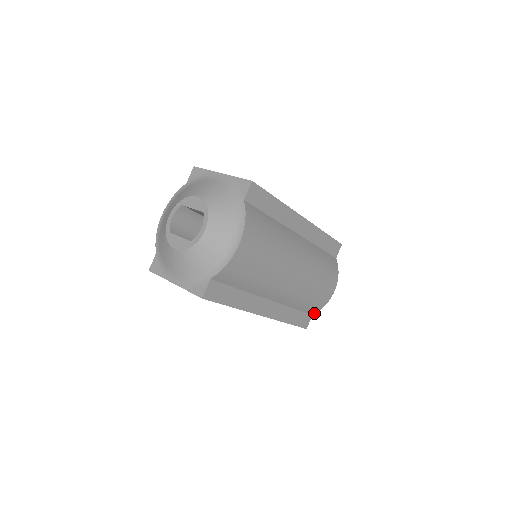
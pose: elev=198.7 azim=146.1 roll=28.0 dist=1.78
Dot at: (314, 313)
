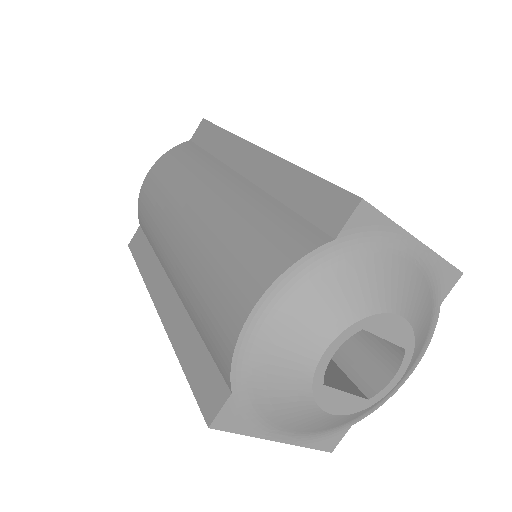
Dot at: occluded
